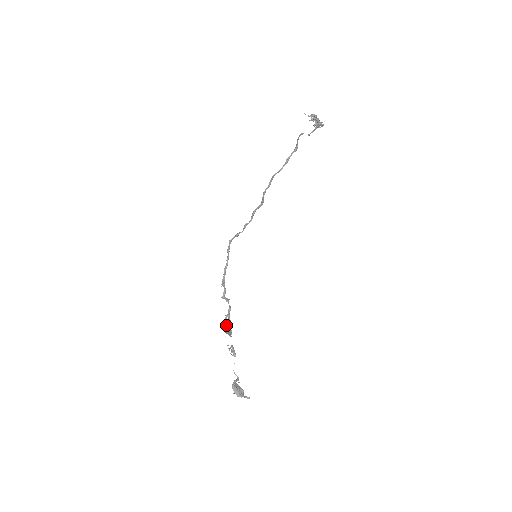
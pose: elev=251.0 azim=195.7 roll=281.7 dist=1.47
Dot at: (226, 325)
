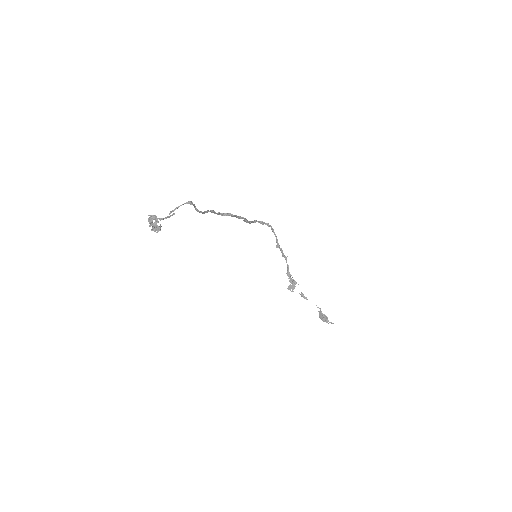
Dot at: (289, 281)
